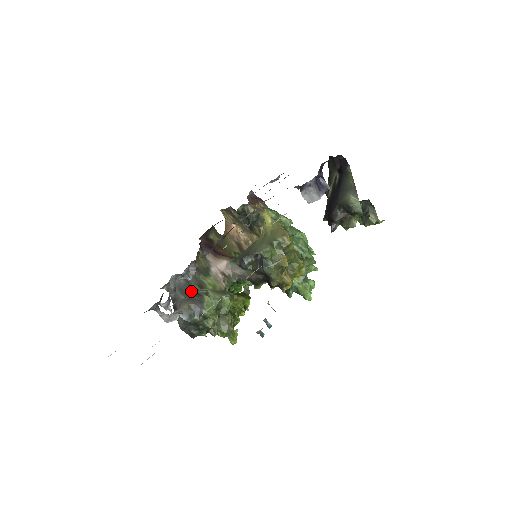
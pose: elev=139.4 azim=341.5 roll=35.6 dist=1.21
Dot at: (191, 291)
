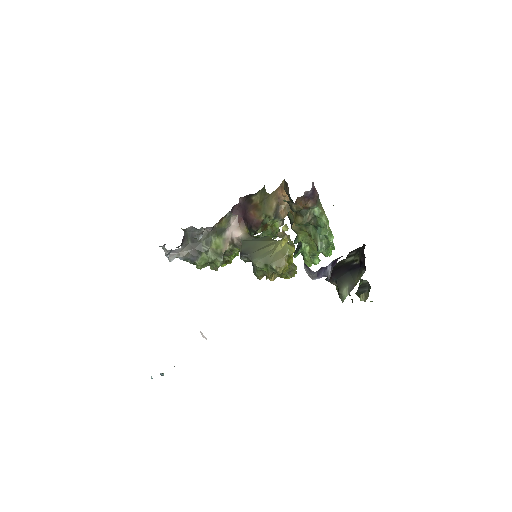
Dot at: (198, 242)
